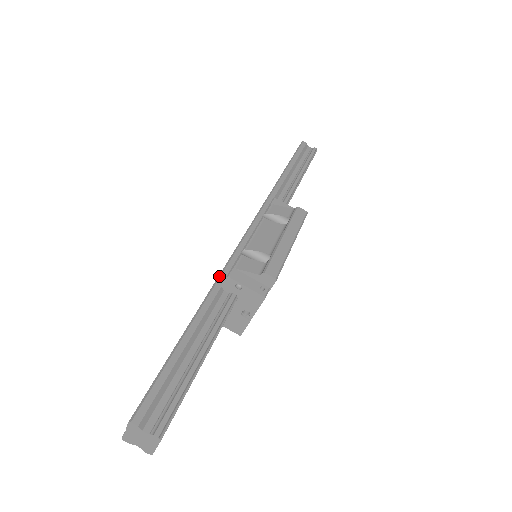
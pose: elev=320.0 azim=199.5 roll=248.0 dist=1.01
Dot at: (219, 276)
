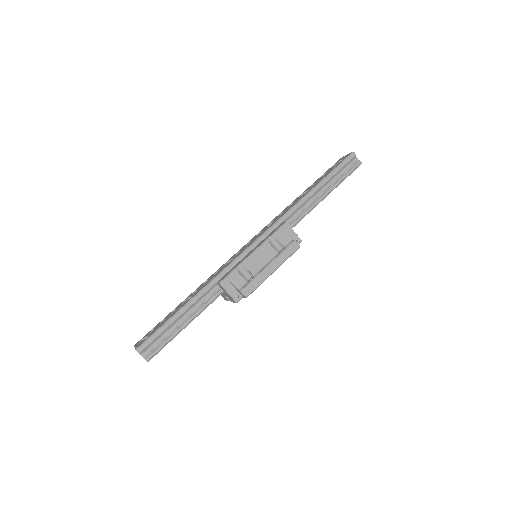
Dot at: (218, 274)
